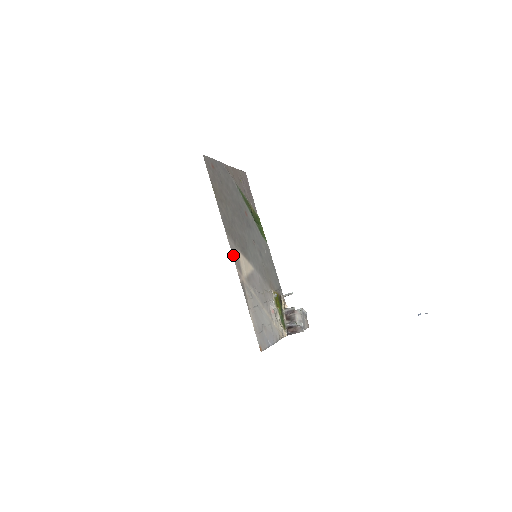
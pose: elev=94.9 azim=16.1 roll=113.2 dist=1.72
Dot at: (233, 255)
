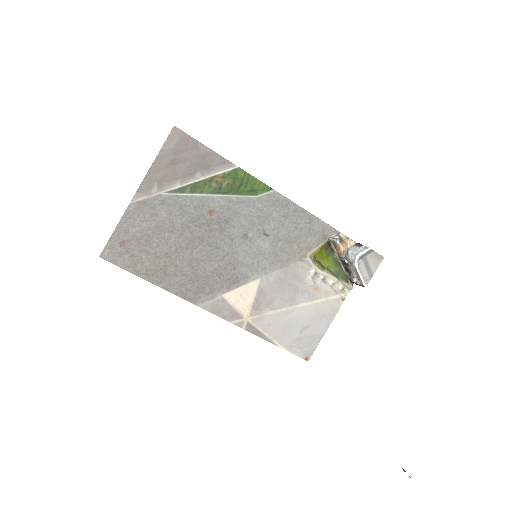
Dot at: (218, 314)
